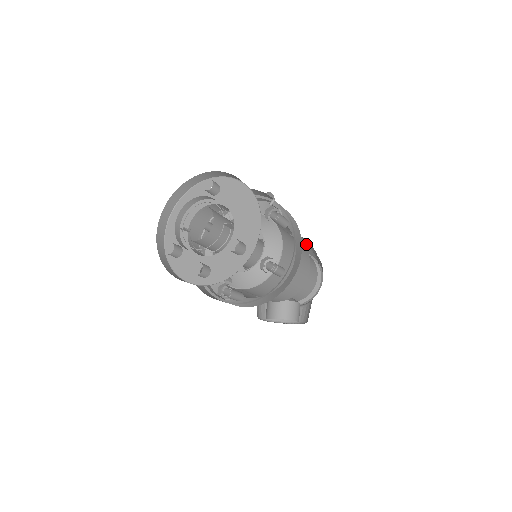
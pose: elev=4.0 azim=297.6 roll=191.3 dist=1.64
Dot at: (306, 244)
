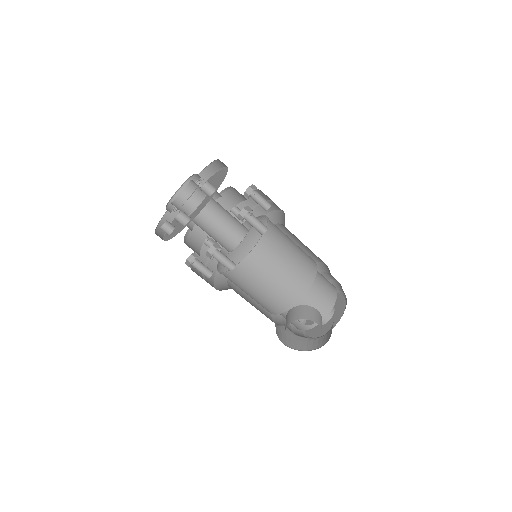
Dot at: (319, 269)
